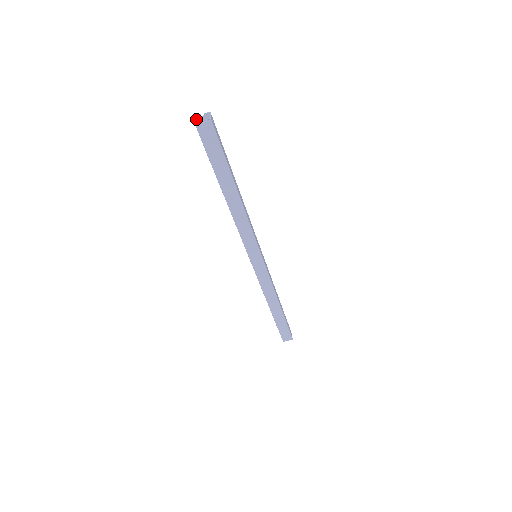
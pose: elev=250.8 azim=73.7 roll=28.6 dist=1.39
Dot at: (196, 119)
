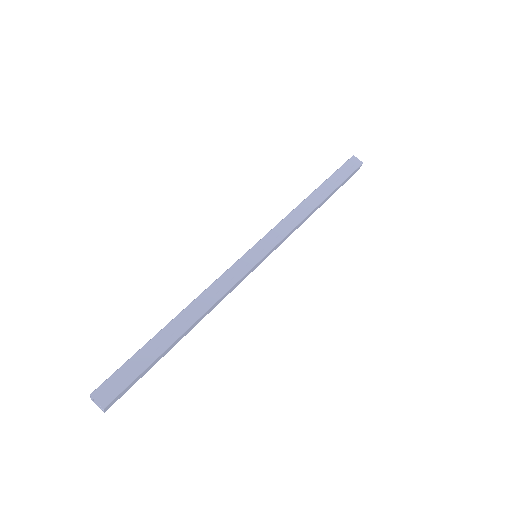
Dot at: occluded
